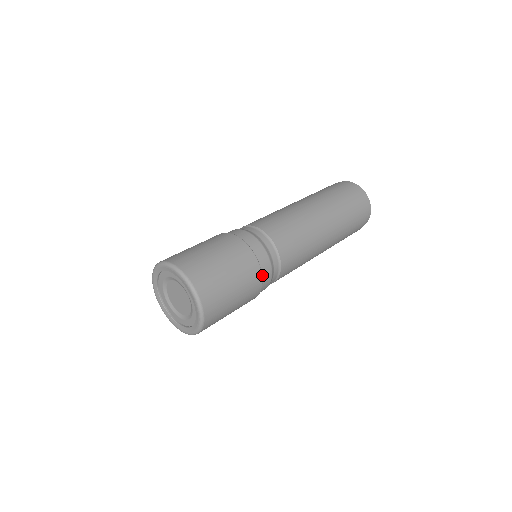
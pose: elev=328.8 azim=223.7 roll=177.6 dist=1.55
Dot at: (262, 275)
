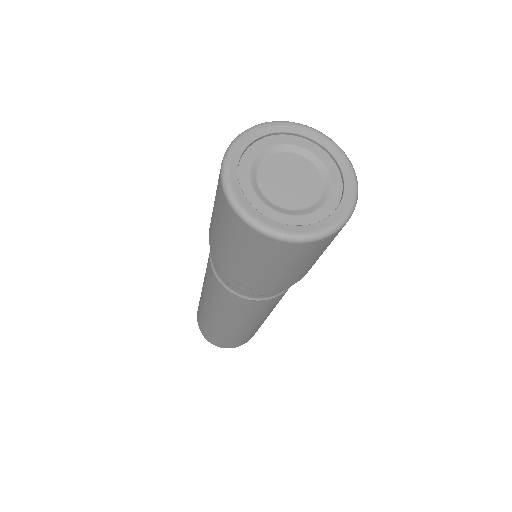
Dot at: occluded
